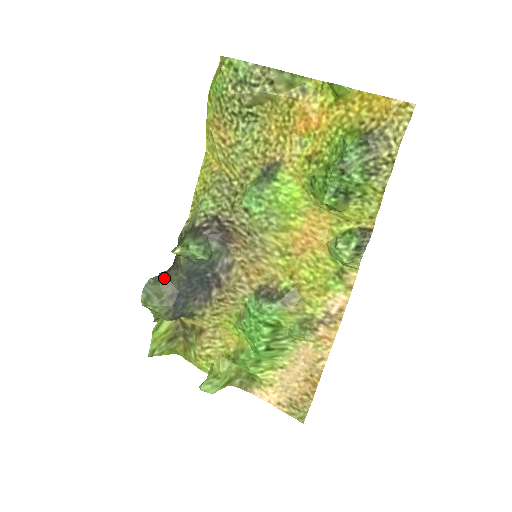
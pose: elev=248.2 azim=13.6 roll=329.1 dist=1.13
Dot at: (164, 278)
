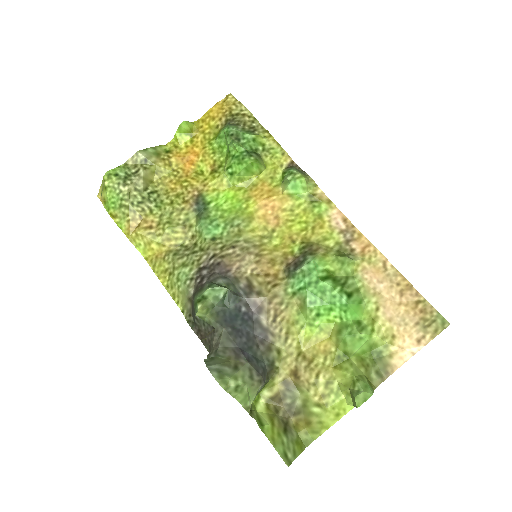
Dot at: (214, 352)
